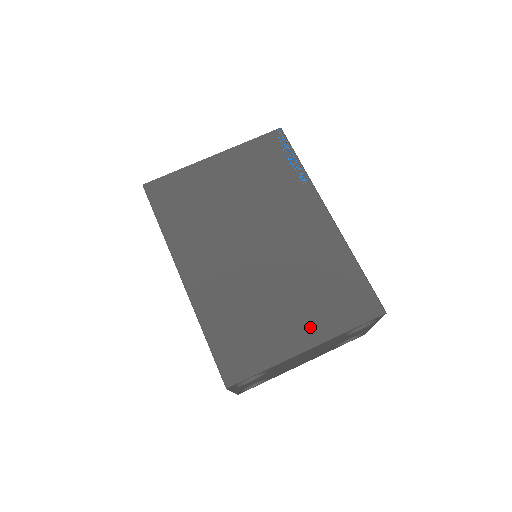
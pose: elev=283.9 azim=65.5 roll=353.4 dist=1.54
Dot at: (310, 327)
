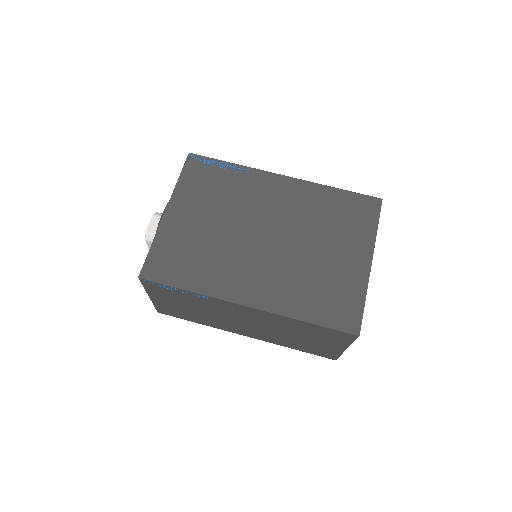
Dot at: (357, 249)
